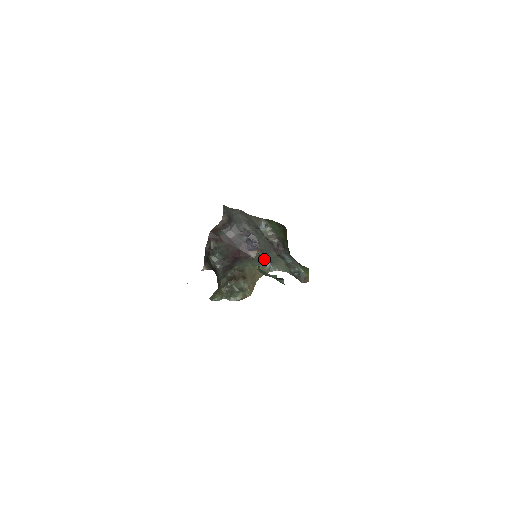
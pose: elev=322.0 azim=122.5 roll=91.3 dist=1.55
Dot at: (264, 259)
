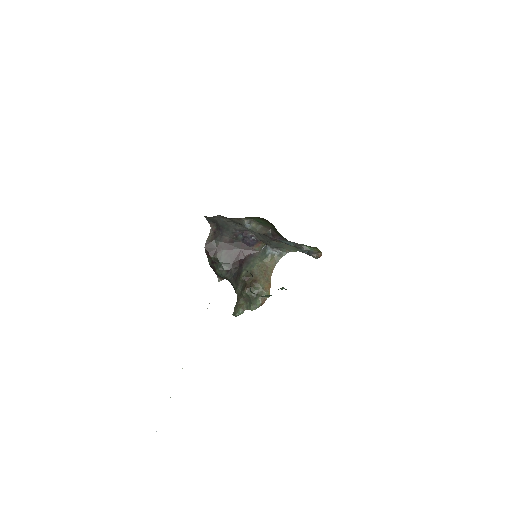
Dot at: (269, 248)
